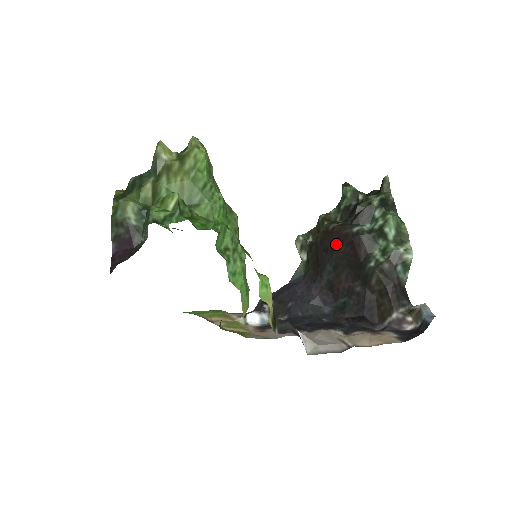
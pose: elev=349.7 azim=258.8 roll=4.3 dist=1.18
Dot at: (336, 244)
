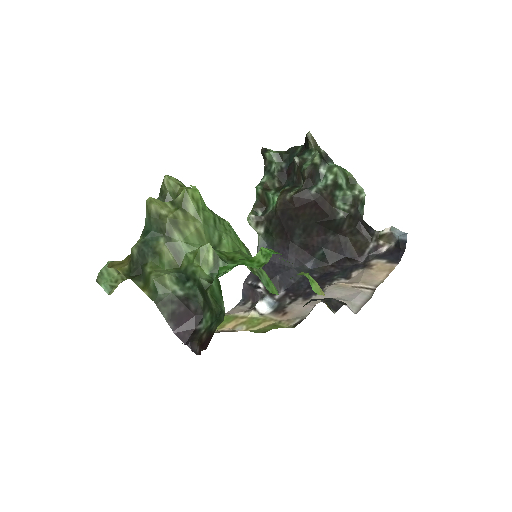
Dot at: (300, 210)
